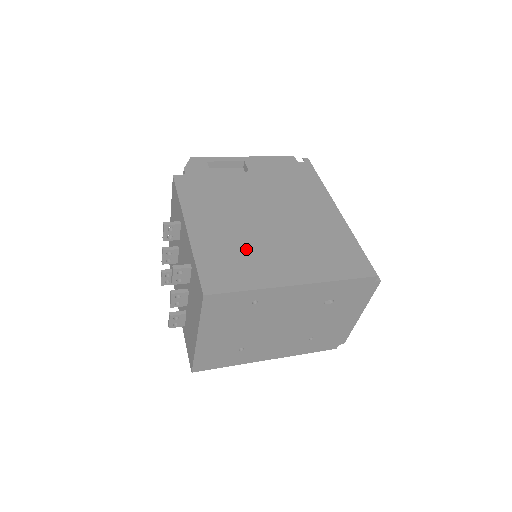
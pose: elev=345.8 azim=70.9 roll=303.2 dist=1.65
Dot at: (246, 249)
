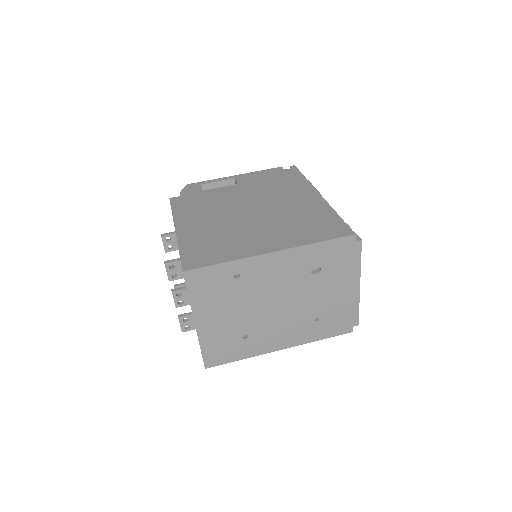
Dot at: (227, 235)
